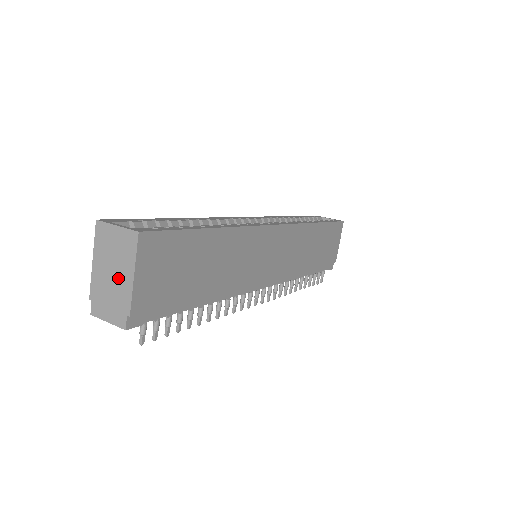
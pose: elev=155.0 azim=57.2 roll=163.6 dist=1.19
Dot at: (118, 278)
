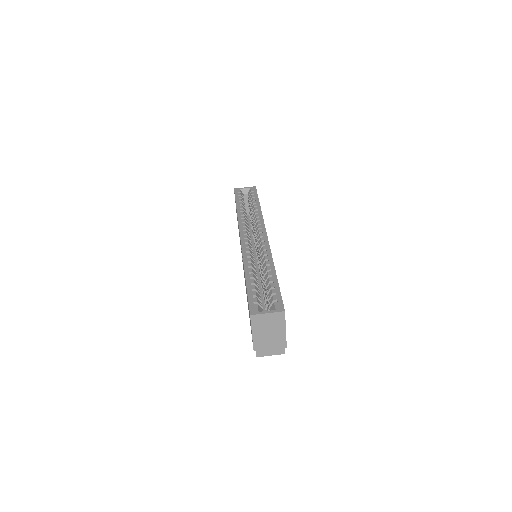
Dot at: (274, 335)
